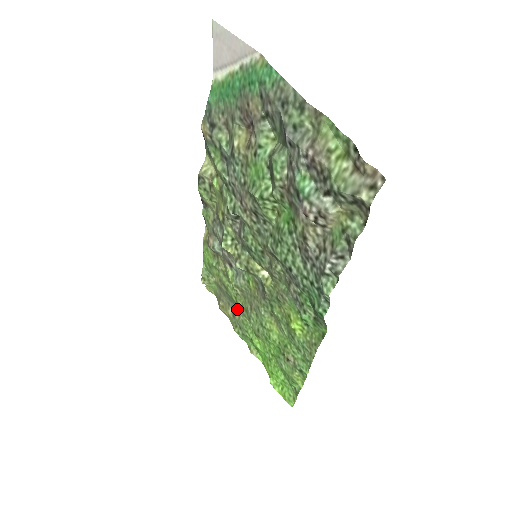
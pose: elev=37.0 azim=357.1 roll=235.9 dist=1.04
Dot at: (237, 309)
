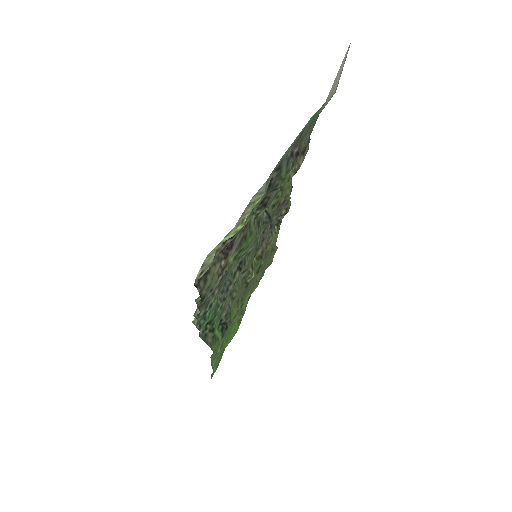
Dot at: occluded
